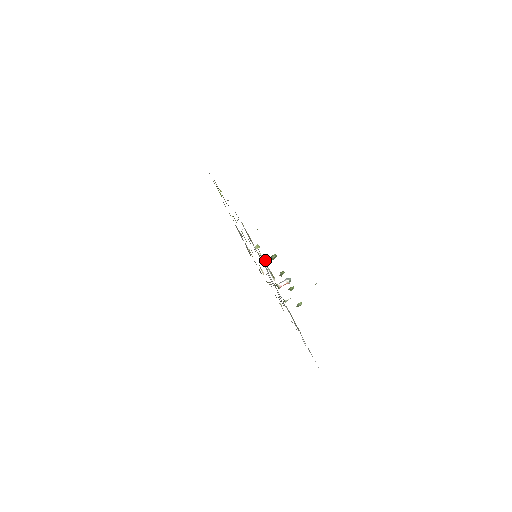
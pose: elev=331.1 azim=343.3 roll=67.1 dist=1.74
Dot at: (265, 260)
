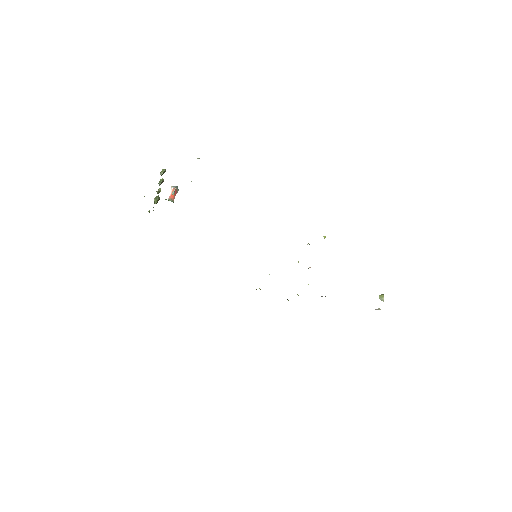
Dot at: occluded
